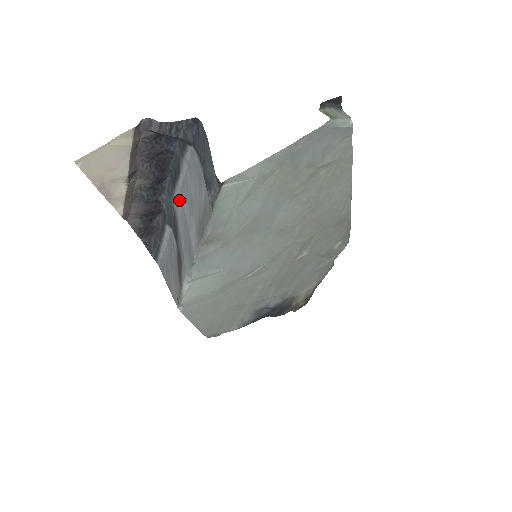
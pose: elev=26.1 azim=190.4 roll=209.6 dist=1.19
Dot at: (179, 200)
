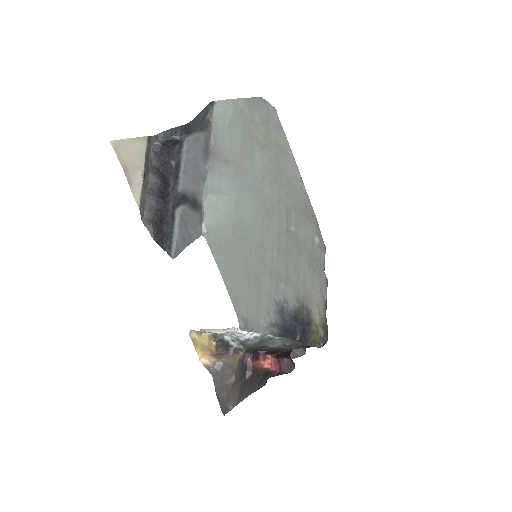
Dot at: (184, 178)
